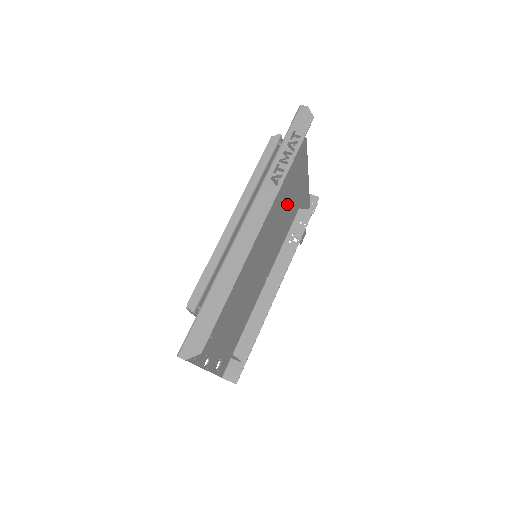
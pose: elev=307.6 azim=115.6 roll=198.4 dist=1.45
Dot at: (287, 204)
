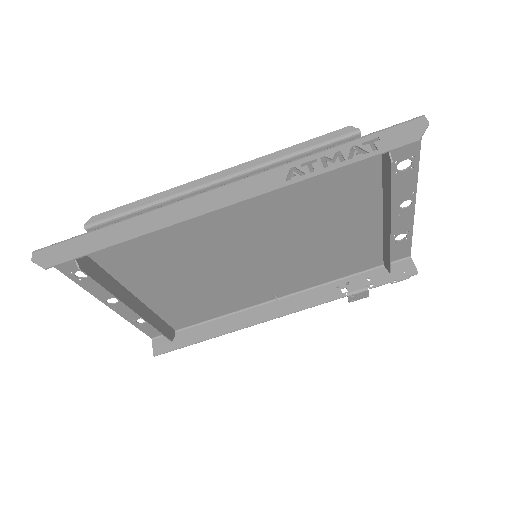
Dot at: (351, 239)
